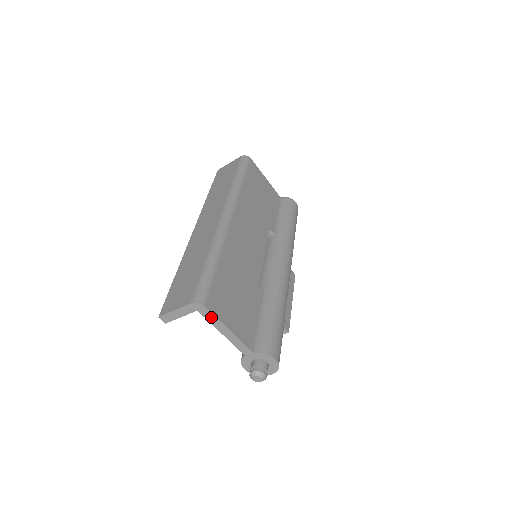
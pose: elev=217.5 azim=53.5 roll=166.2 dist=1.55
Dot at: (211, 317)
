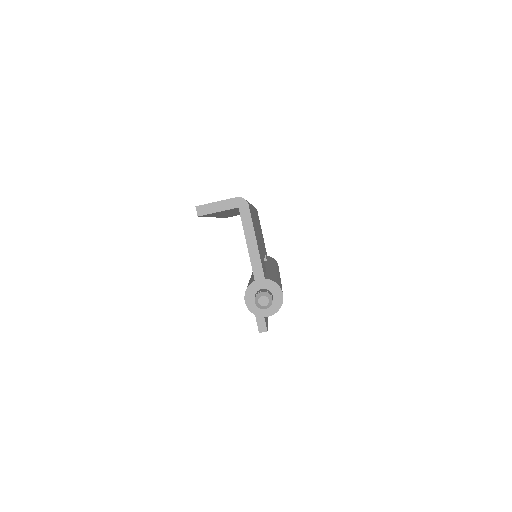
Dot at: (247, 219)
